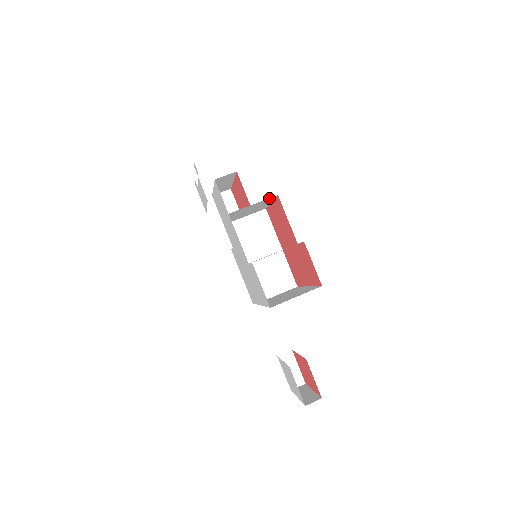
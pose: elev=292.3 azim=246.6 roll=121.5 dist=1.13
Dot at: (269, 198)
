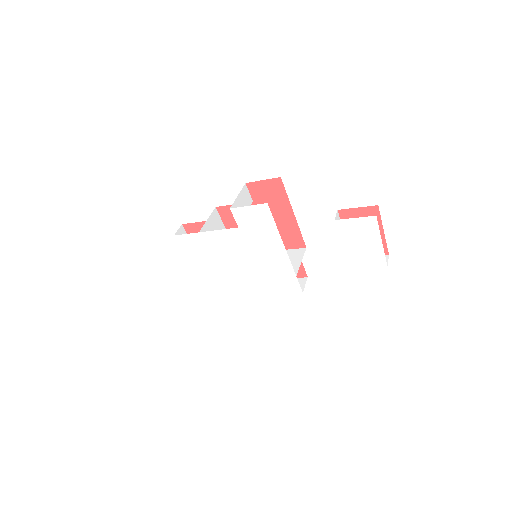
Dot at: (213, 213)
